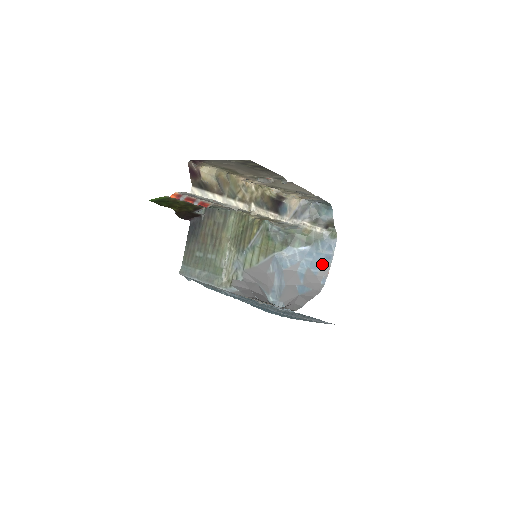
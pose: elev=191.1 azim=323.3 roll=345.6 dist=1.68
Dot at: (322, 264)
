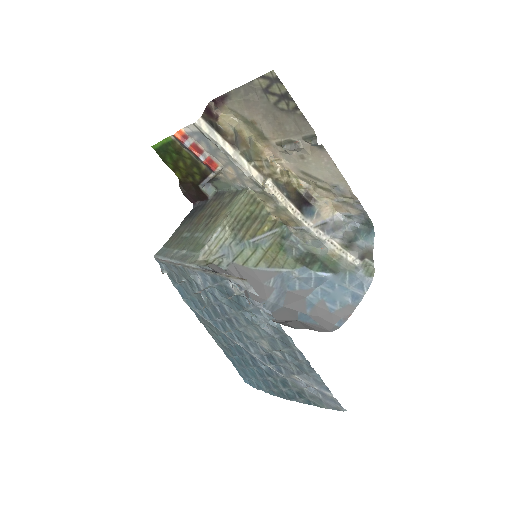
Dot at: (344, 302)
